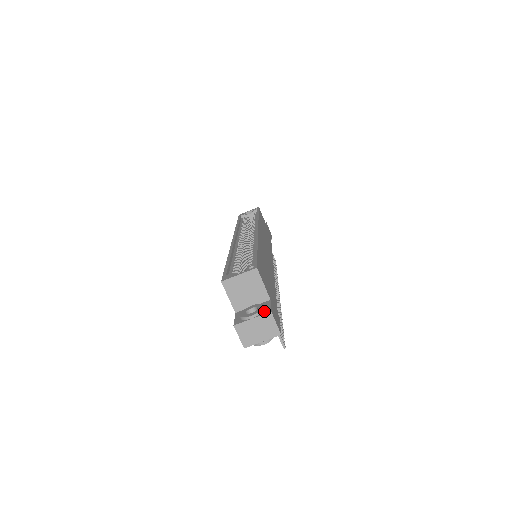
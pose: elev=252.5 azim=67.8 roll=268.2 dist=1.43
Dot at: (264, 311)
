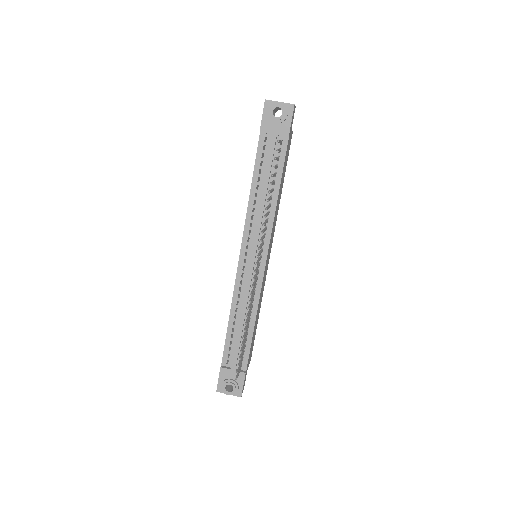
Dot at: occluded
